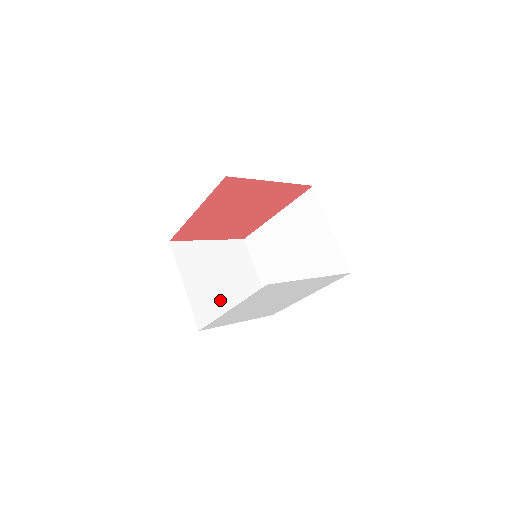
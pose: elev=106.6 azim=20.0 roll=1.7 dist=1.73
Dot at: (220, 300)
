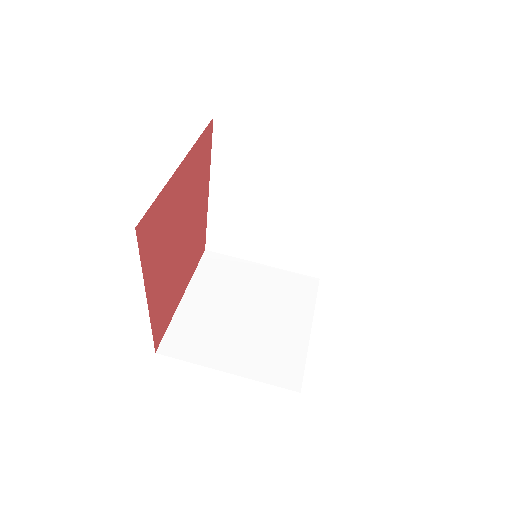
Dot at: (271, 334)
